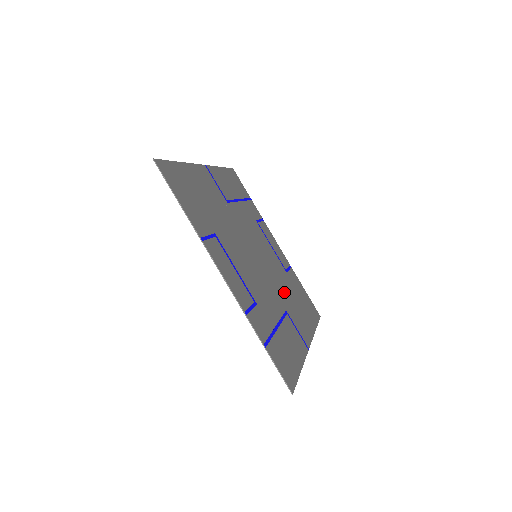
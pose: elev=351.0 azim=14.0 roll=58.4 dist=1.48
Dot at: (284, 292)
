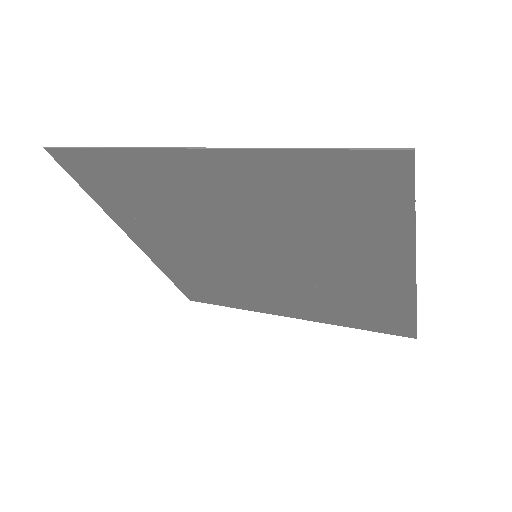
Dot at: (328, 278)
